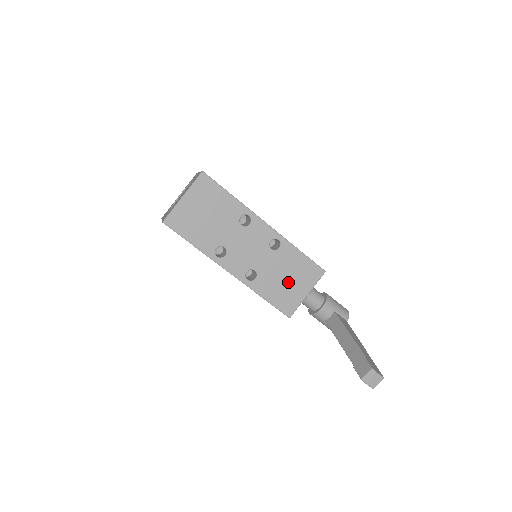
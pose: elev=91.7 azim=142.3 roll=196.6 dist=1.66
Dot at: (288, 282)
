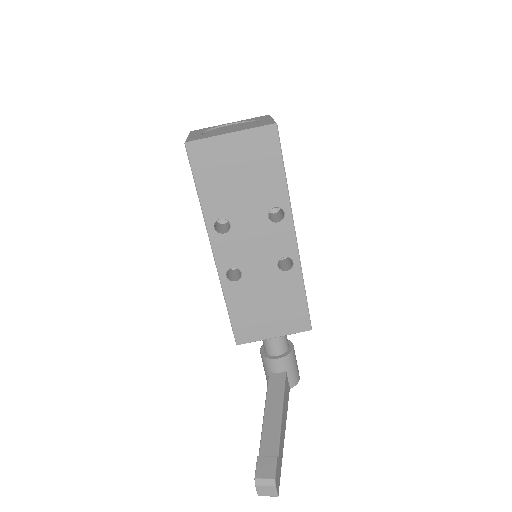
Dot at: (266, 311)
